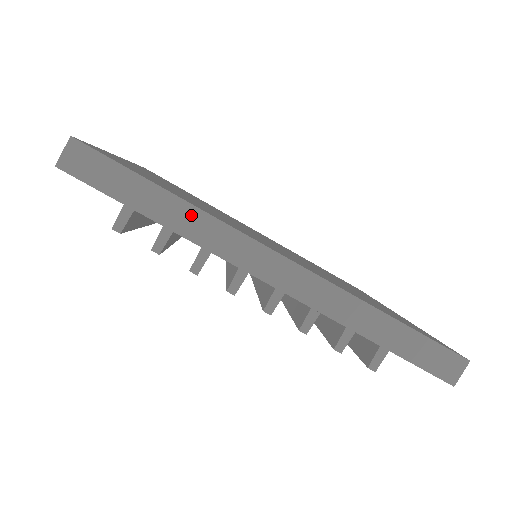
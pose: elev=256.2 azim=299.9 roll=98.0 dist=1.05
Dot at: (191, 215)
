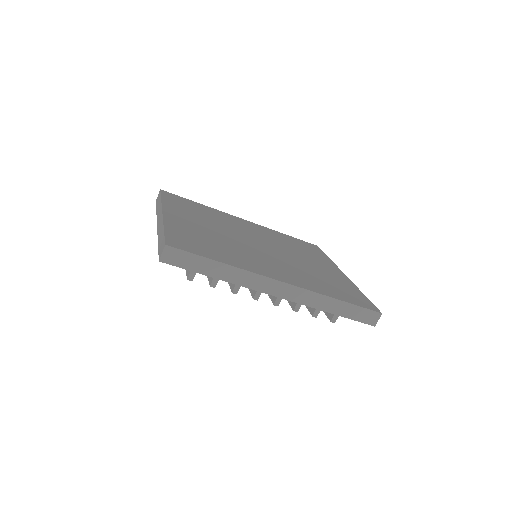
Dot at: (234, 272)
